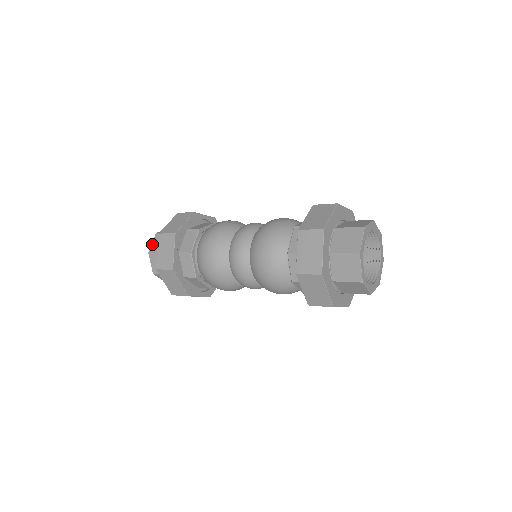
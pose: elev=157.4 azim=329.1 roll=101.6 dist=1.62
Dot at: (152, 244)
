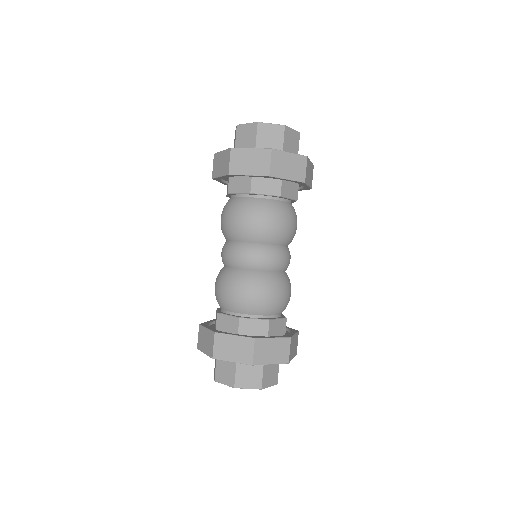
Dot at: occluded
